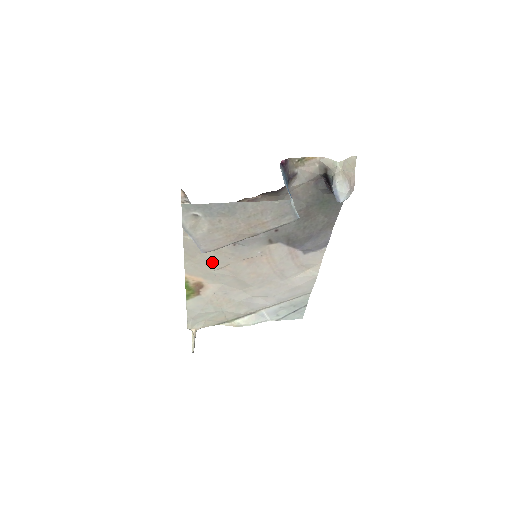
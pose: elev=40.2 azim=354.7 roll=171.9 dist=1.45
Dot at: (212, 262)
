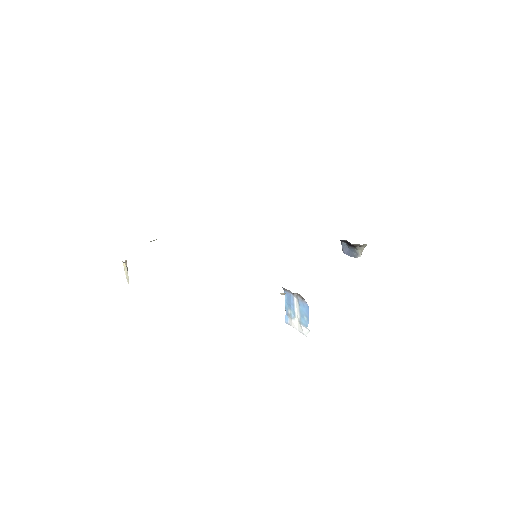
Dot at: occluded
